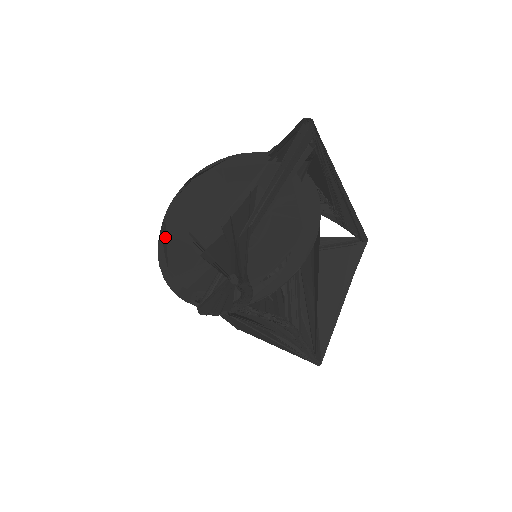
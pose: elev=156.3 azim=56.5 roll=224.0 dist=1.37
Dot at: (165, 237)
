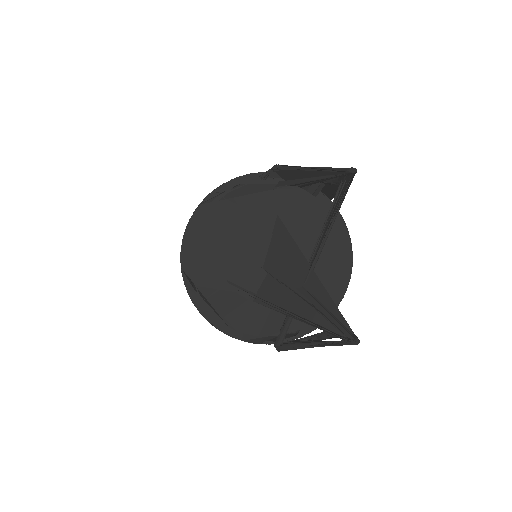
Dot at: (199, 291)
